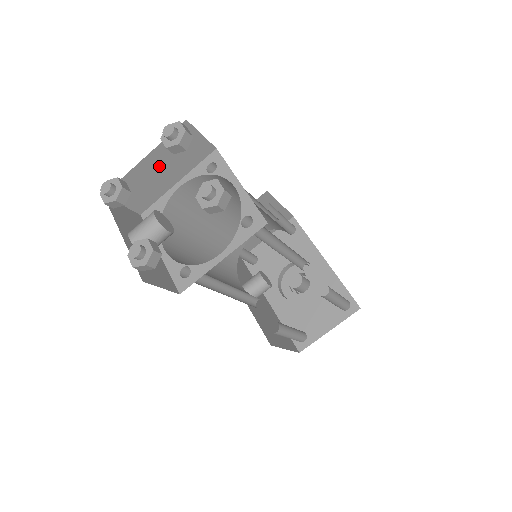
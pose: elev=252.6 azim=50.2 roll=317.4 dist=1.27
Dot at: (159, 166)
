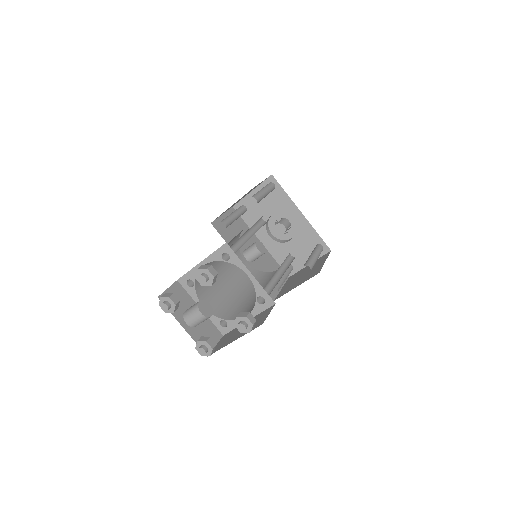
Dot at: occluded
